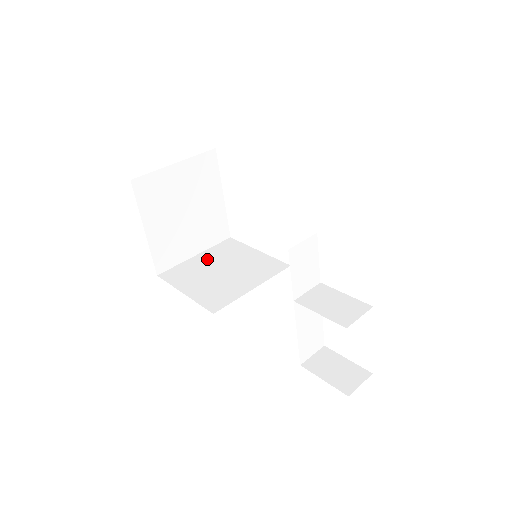
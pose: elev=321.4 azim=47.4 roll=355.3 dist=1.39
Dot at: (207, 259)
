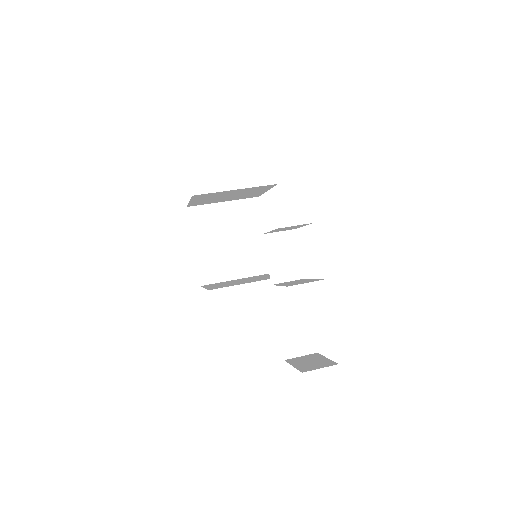
Dot at: (241, 279)
